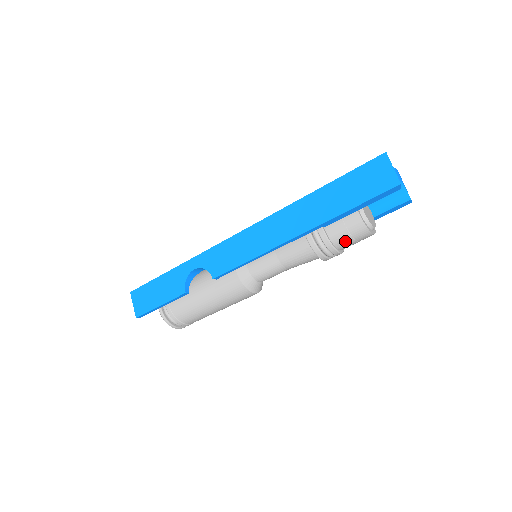
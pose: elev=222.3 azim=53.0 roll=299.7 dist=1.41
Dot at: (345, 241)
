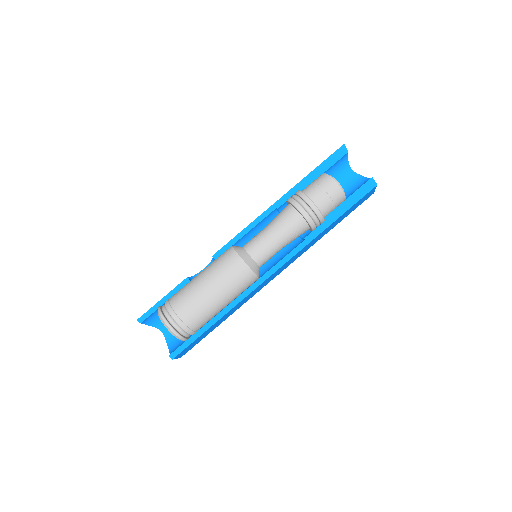
Dot at: (313, 189)
